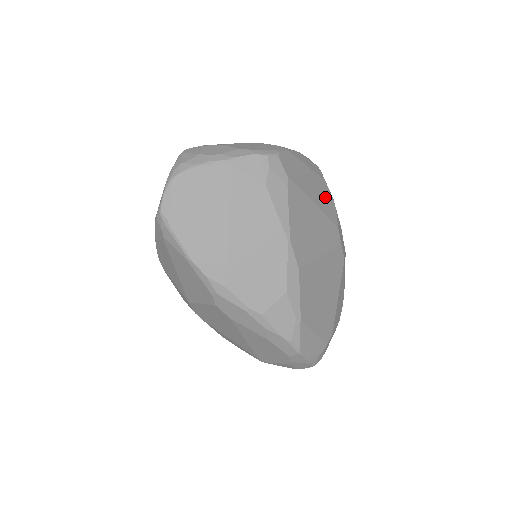
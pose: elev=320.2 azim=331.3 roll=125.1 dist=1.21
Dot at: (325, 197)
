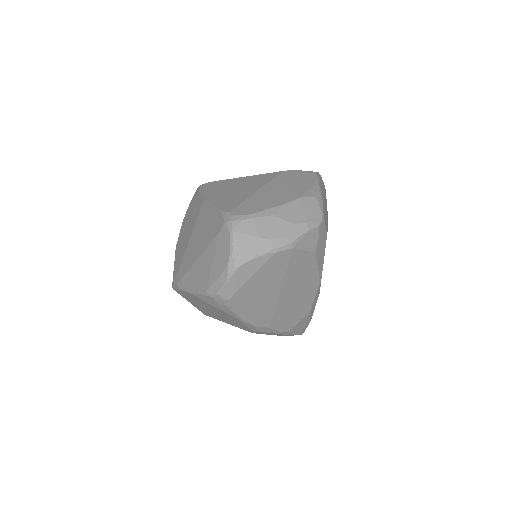
Dot at: occluded
